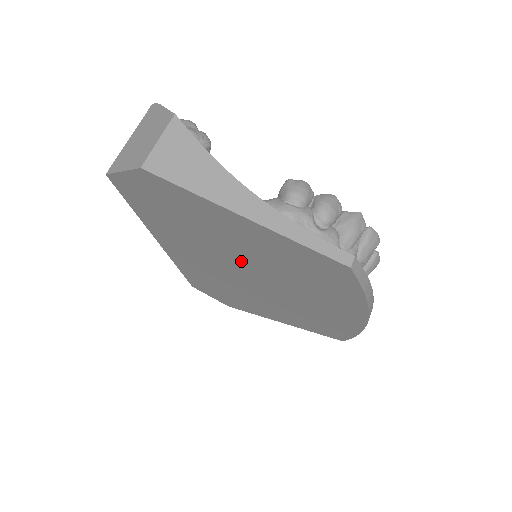
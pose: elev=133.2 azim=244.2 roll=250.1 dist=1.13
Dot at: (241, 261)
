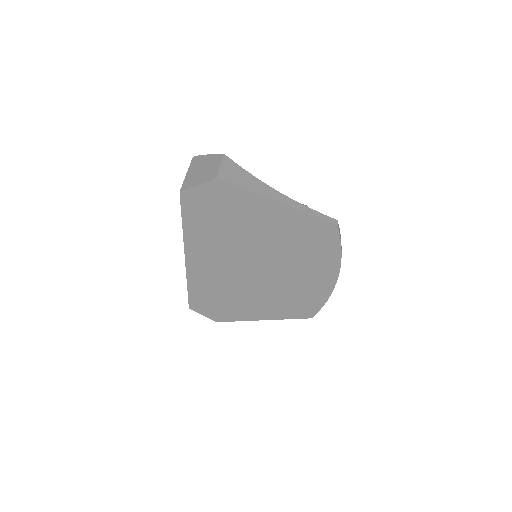
Dot at: (257, 250)
